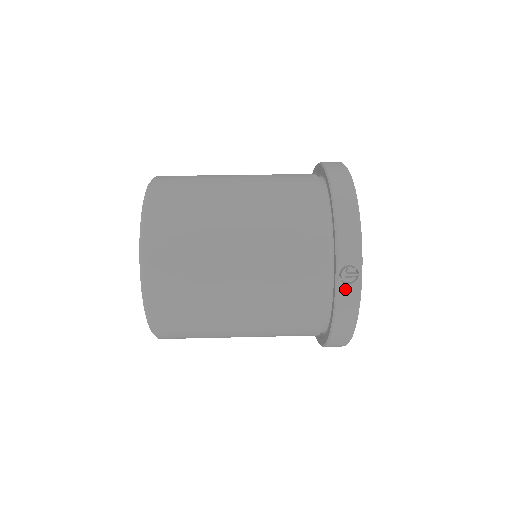
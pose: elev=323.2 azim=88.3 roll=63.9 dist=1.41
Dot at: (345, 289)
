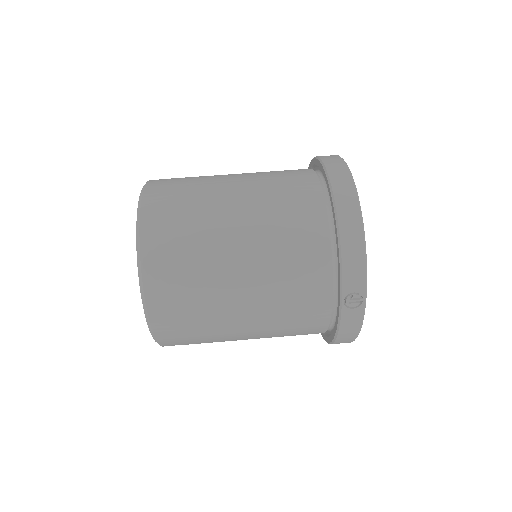
Dot at: (349, 313)
